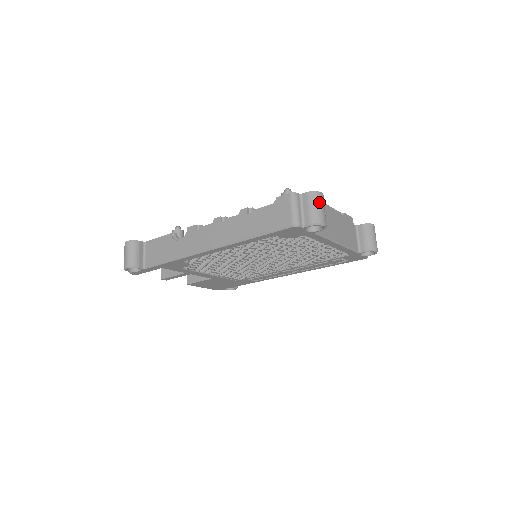
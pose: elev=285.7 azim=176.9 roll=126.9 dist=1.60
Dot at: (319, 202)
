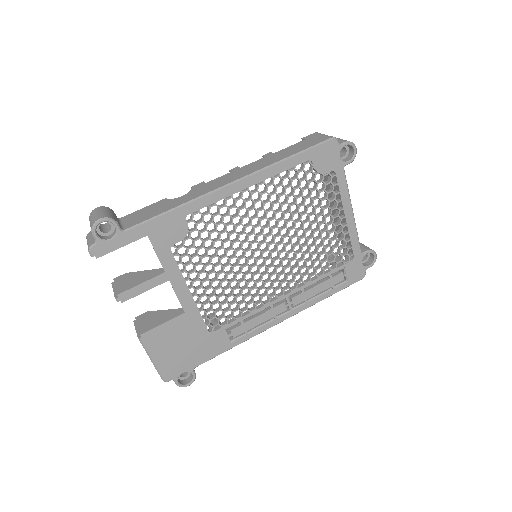
Dot at: occluded
